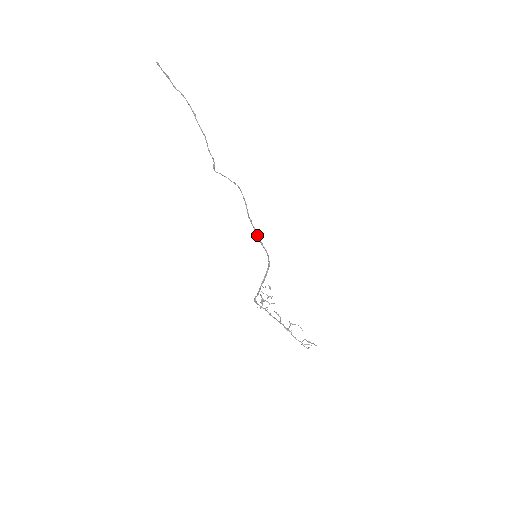
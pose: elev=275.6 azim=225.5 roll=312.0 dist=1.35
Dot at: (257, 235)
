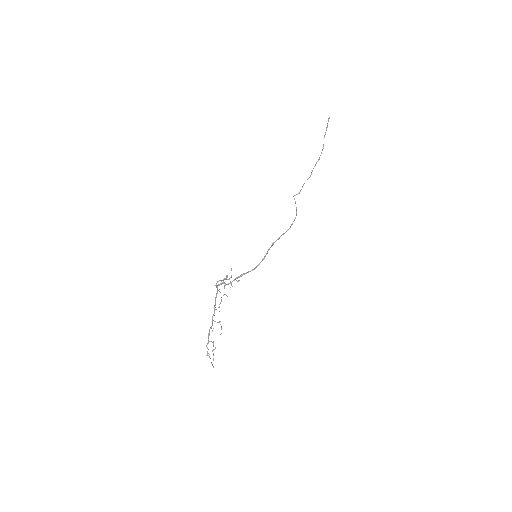
Dot at: (273, 244)
